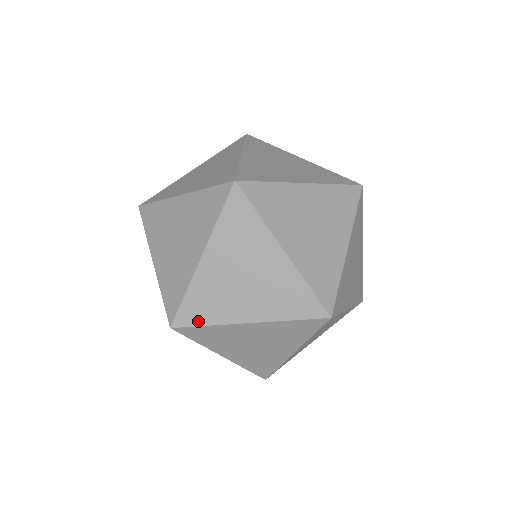
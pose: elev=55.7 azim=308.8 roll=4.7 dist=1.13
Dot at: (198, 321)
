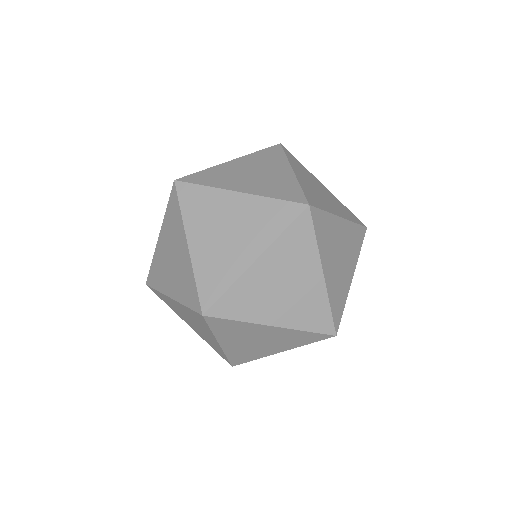
Dot at: (199, 182)
